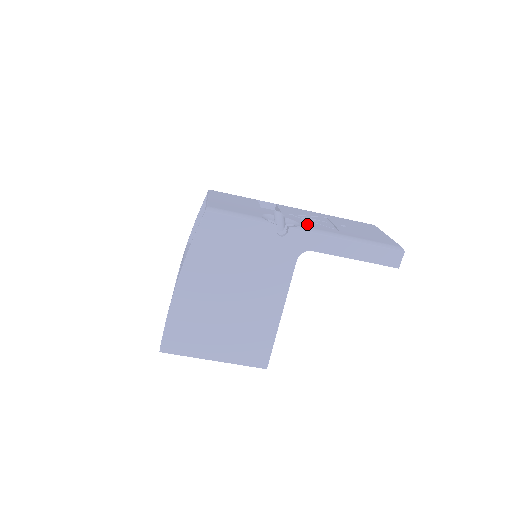
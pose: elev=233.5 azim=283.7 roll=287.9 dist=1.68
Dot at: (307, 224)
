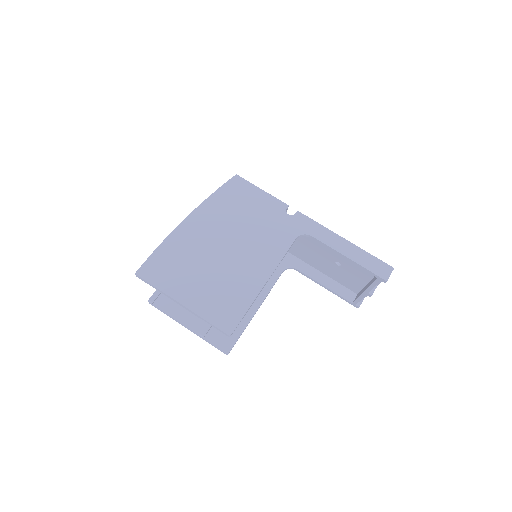
Dot at: occluded
